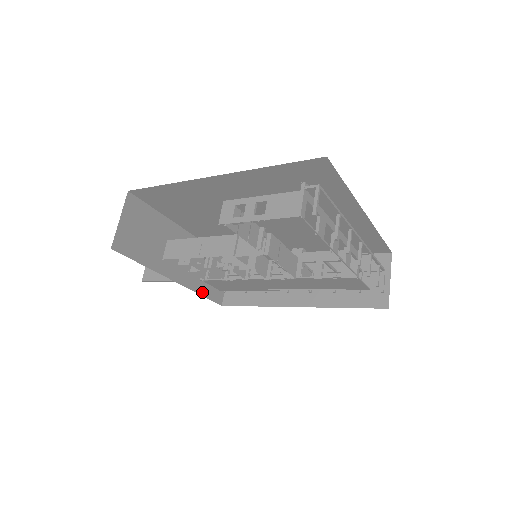
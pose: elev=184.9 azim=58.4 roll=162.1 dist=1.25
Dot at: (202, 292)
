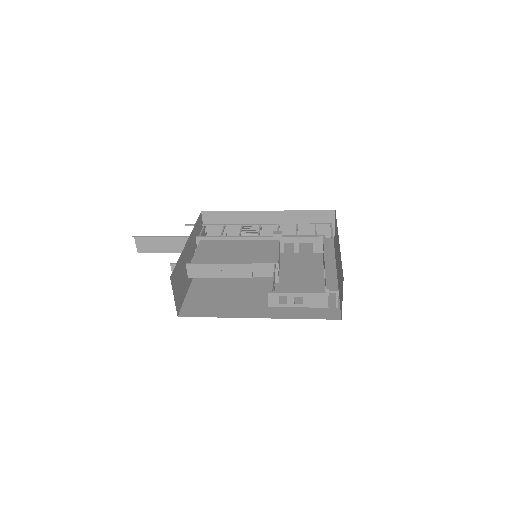
Dot at: occluded
